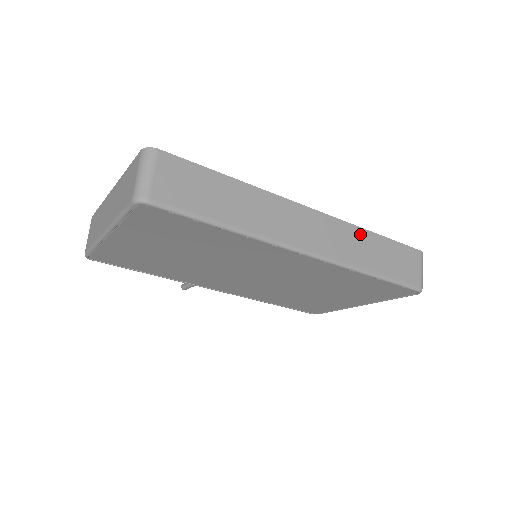
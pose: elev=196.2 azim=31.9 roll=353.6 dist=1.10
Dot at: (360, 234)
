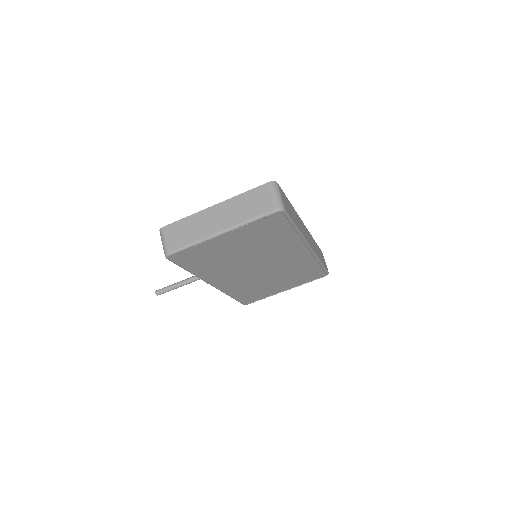
Dot at: (313, 240)
